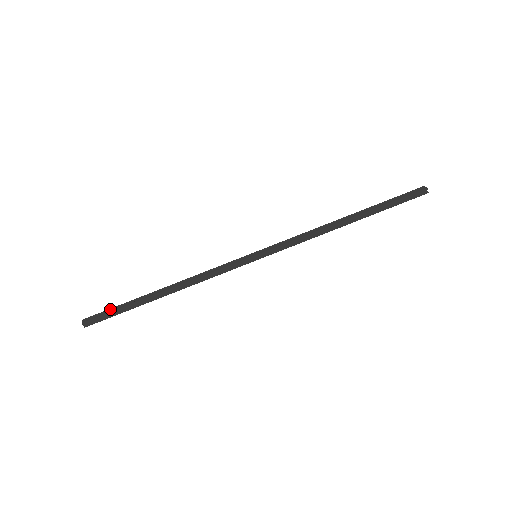
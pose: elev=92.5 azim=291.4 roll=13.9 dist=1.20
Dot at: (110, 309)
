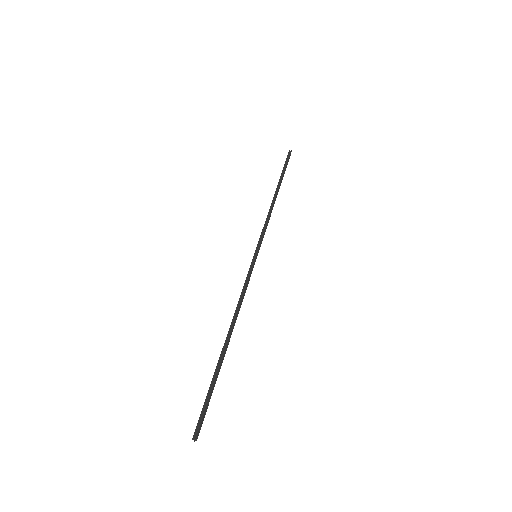
Dot at: (206, 403)
